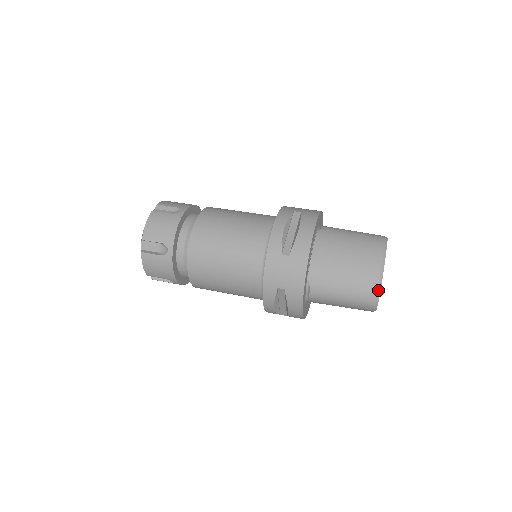
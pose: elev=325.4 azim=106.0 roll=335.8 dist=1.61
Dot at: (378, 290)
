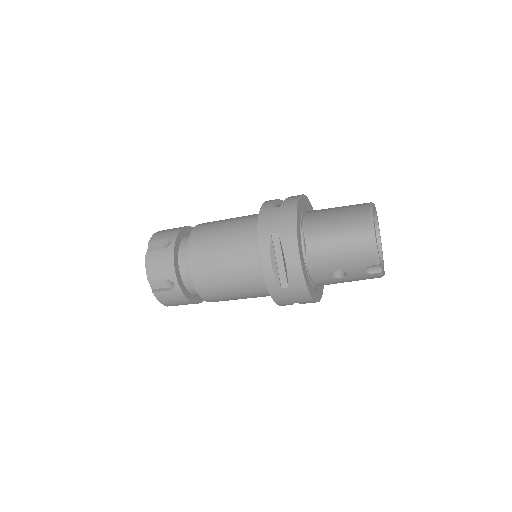
Dot at: (371, 220)
